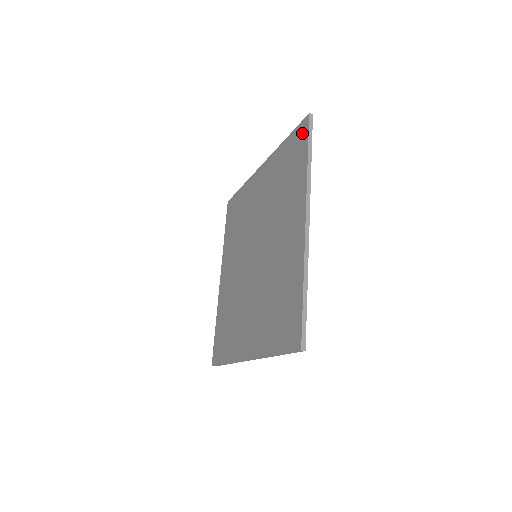
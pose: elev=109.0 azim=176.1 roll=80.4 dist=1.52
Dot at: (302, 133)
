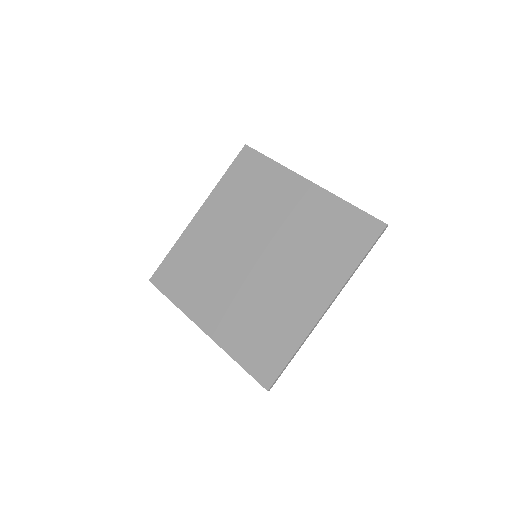
Dot at: (370, 230)
